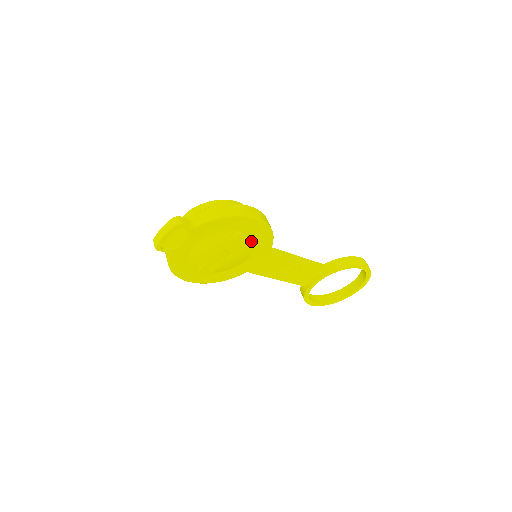
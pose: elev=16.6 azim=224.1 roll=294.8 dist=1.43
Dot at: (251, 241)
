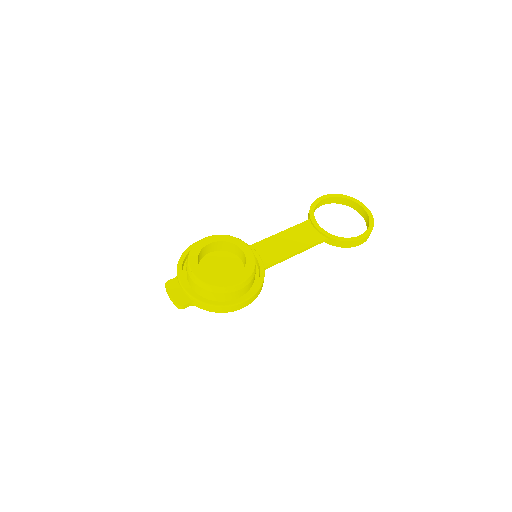
Dot at: occluded
